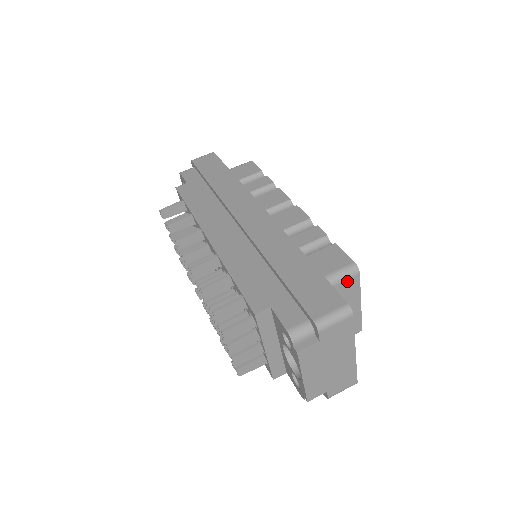
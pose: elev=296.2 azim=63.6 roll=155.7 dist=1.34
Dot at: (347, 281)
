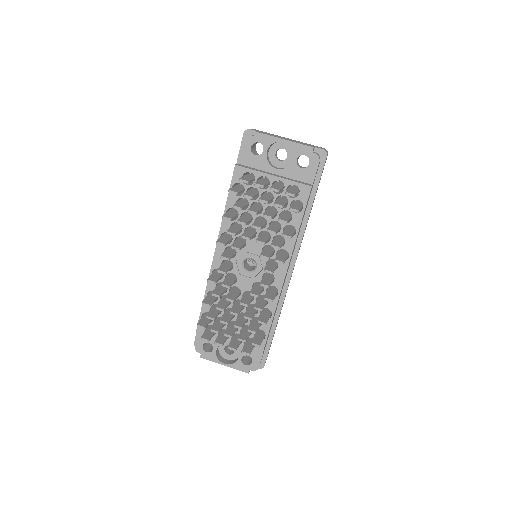
Dot at: occluded
